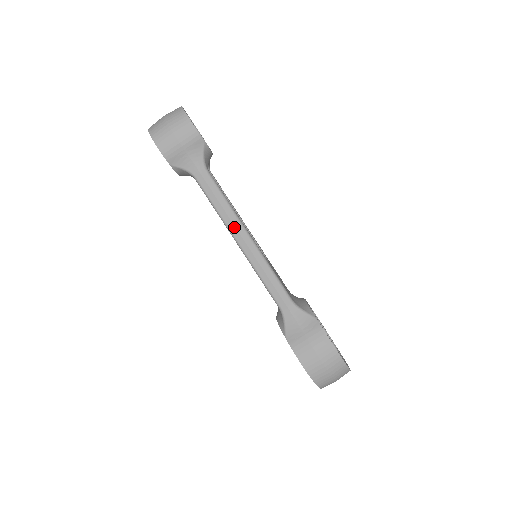
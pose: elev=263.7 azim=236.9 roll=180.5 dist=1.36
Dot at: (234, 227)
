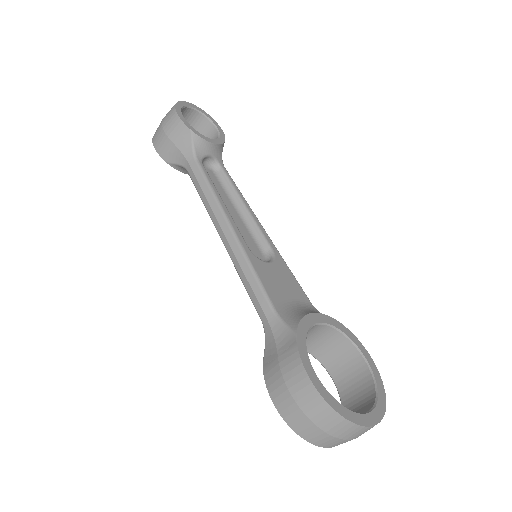
Dot at: (216, 220)
